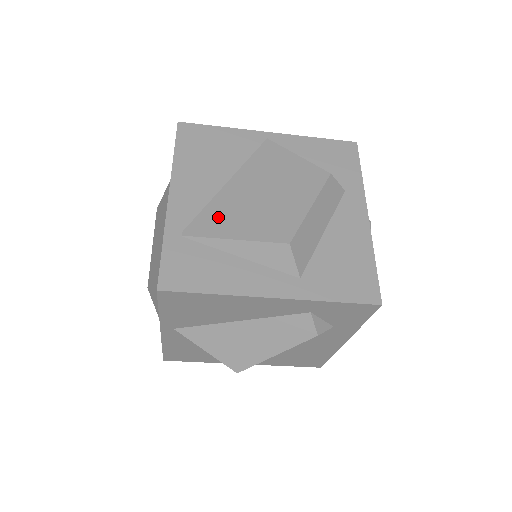
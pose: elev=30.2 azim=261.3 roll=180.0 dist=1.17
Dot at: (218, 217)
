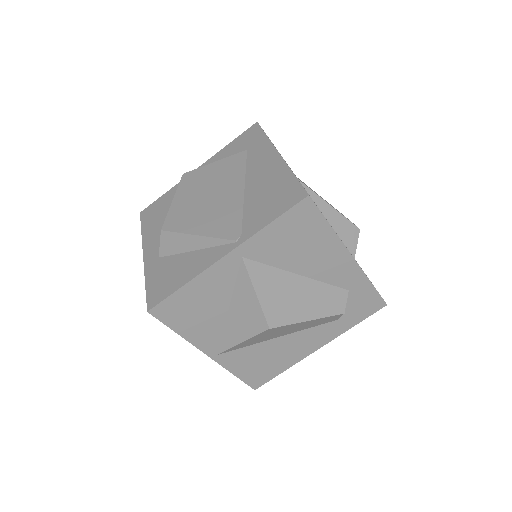
Dot at: occluded
